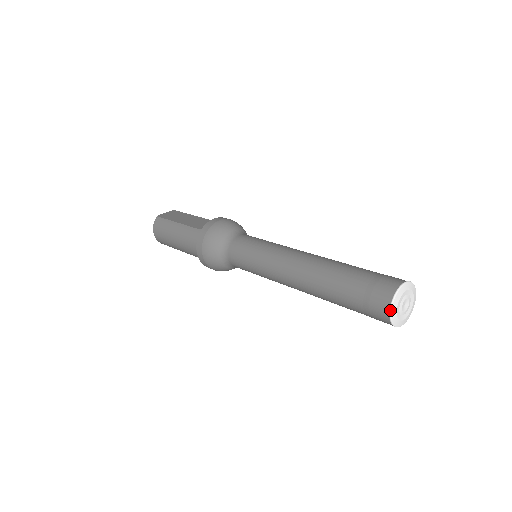
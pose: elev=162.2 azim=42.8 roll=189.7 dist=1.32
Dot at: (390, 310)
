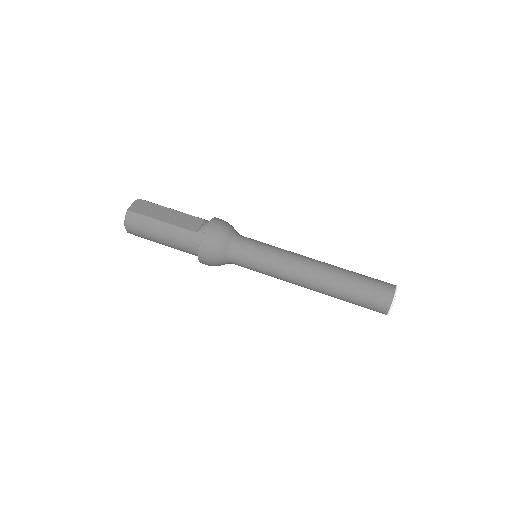
Dot at: (390, 309)
